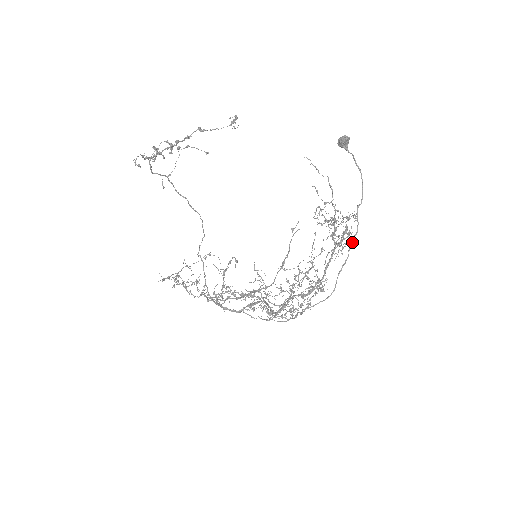
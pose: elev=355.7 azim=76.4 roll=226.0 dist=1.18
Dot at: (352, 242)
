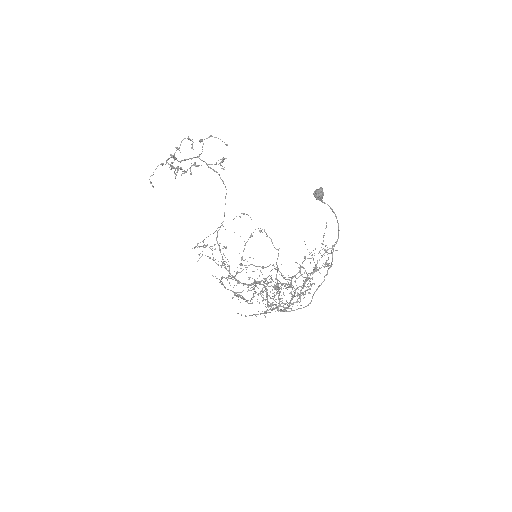
Dot at: (327, 271)
